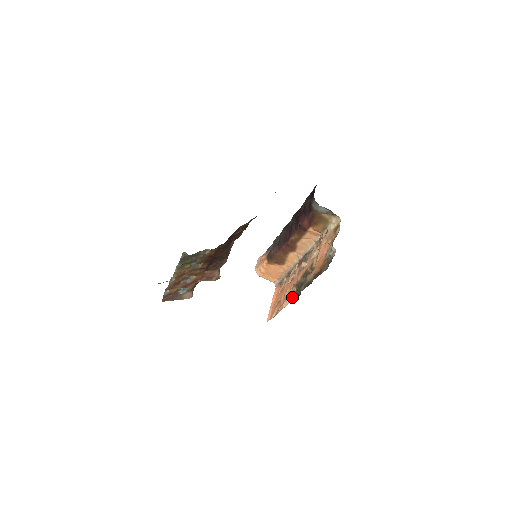
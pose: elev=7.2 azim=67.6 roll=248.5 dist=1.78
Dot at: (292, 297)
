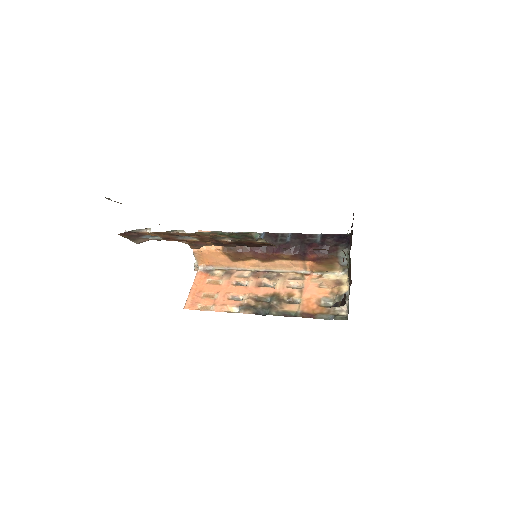
Dot at: (249, 310)
